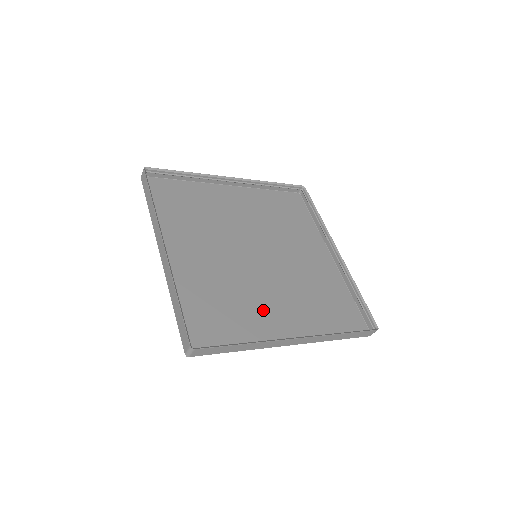
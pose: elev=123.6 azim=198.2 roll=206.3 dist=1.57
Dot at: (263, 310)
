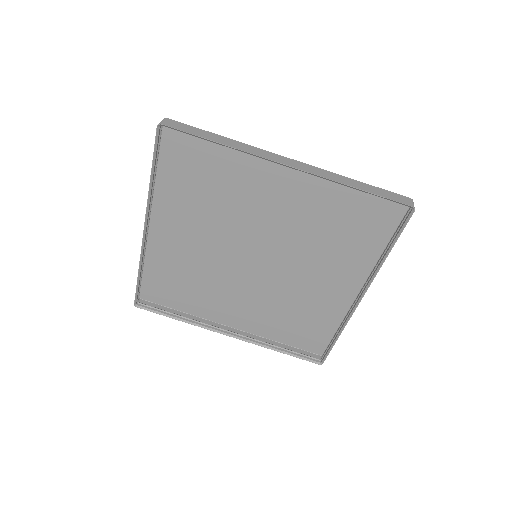
Dot at: (316, 291)
